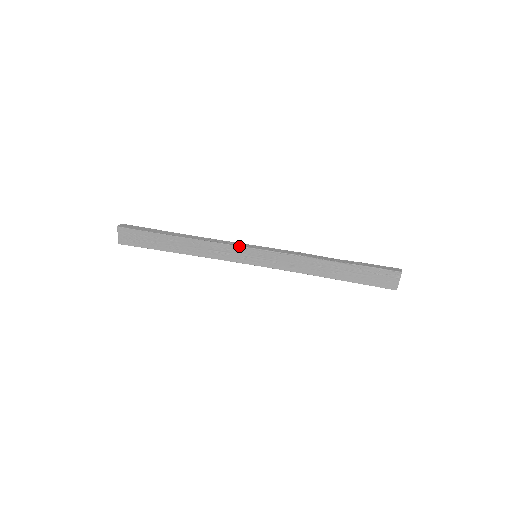
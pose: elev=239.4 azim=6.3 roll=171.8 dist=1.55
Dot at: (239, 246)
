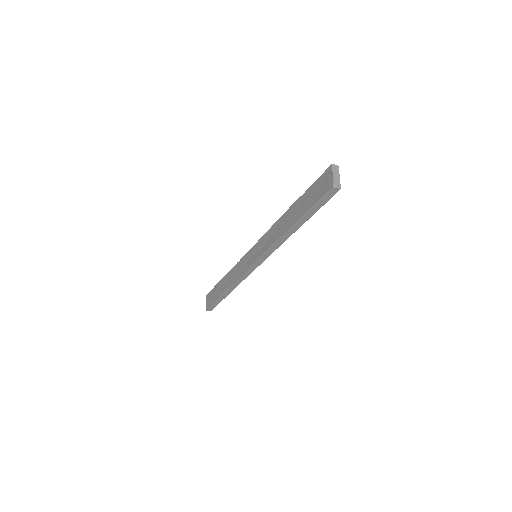
Dot at: (246, 254)
